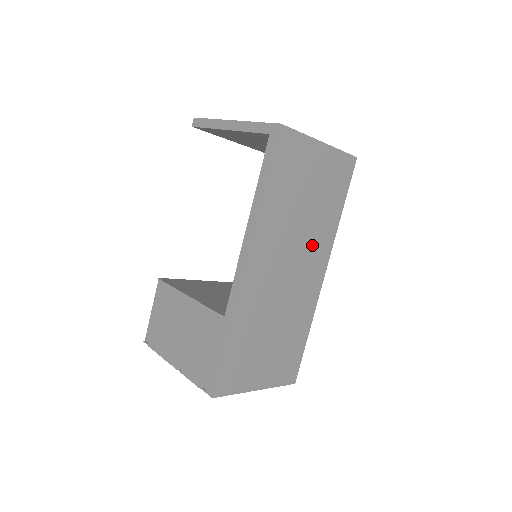
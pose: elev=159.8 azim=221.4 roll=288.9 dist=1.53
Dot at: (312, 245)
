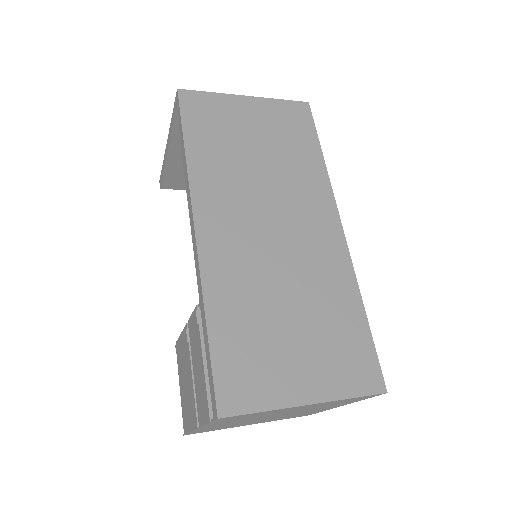
Dot at: (295, 195)
